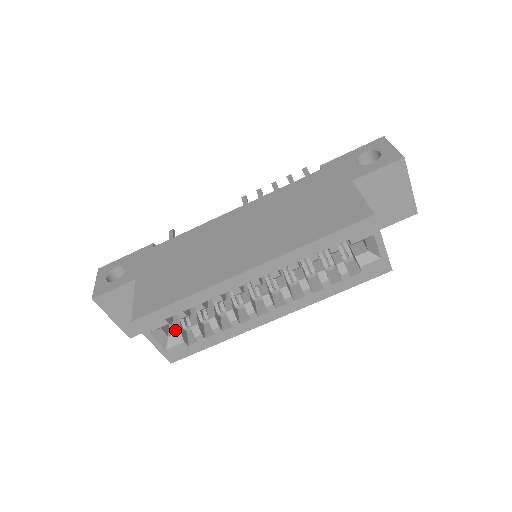
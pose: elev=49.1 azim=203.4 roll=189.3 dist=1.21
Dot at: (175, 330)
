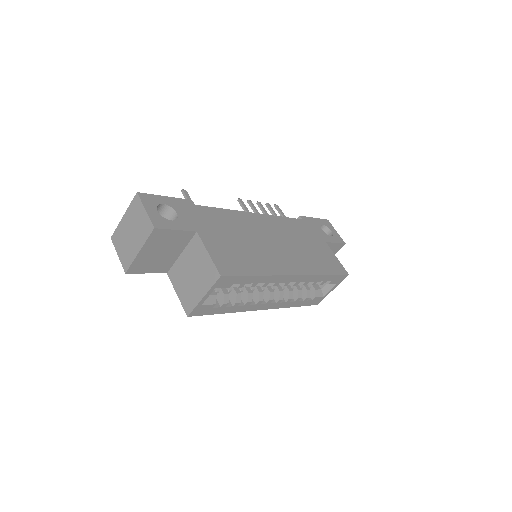
Dot at: occluded
